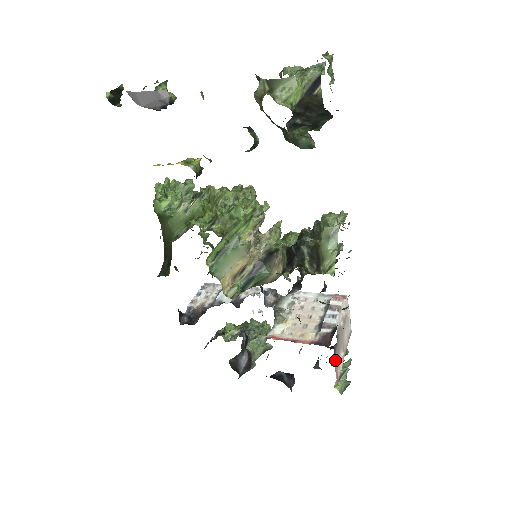
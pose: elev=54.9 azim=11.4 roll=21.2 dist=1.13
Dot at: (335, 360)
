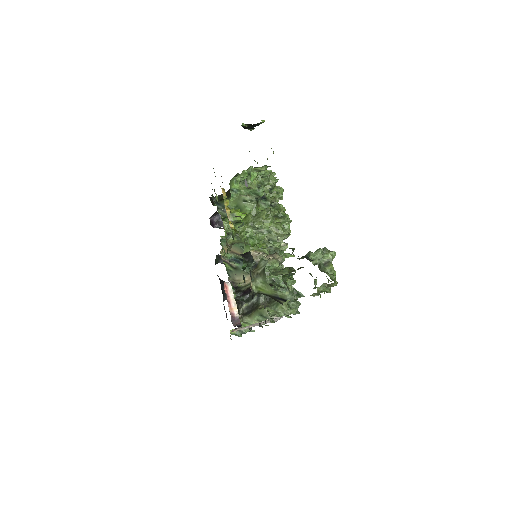
Dot at: (237, 328)
